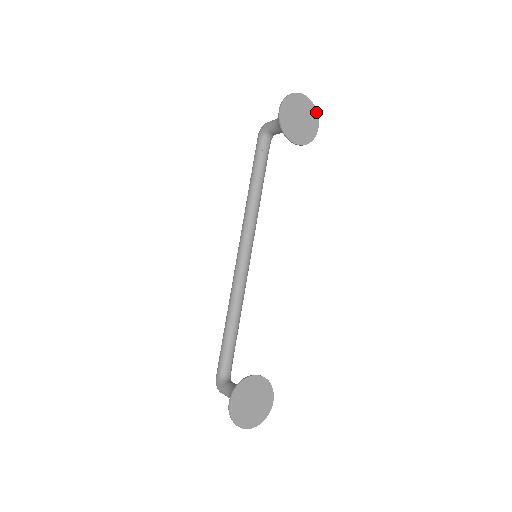
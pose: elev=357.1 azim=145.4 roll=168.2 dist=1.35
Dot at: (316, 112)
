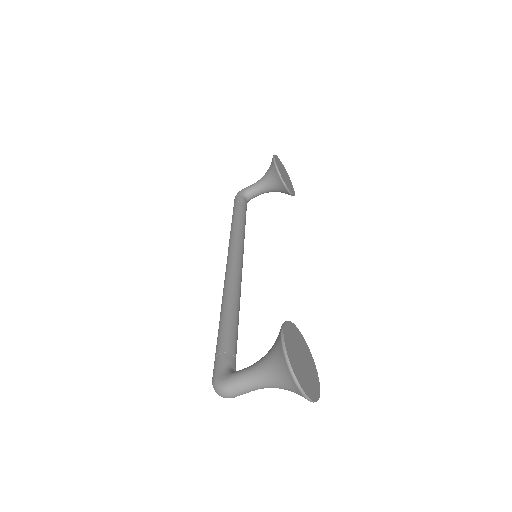
Dot at: occluded
